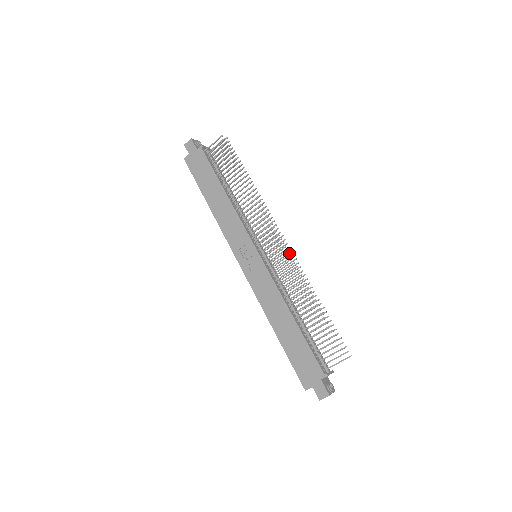
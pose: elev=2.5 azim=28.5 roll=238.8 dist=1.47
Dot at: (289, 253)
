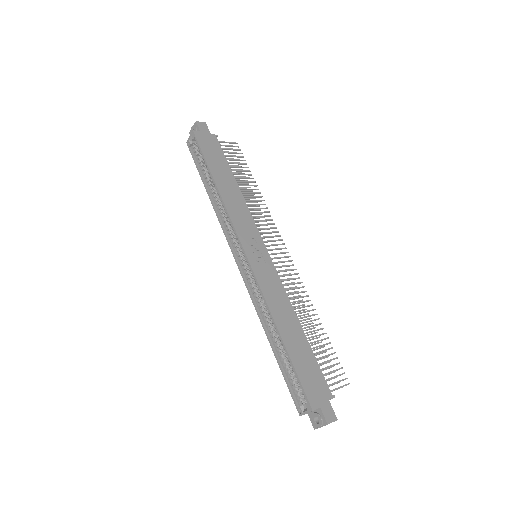
Dot at: occluded
